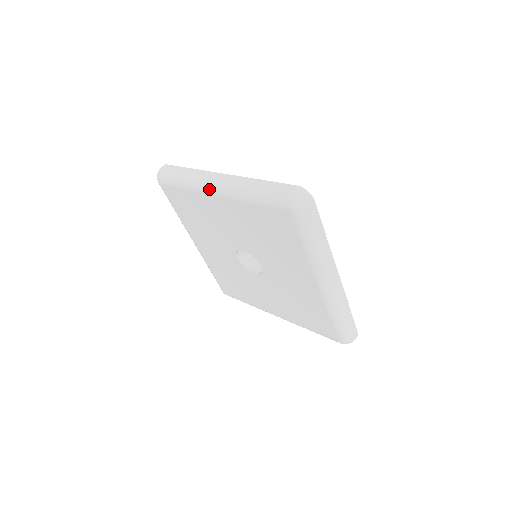
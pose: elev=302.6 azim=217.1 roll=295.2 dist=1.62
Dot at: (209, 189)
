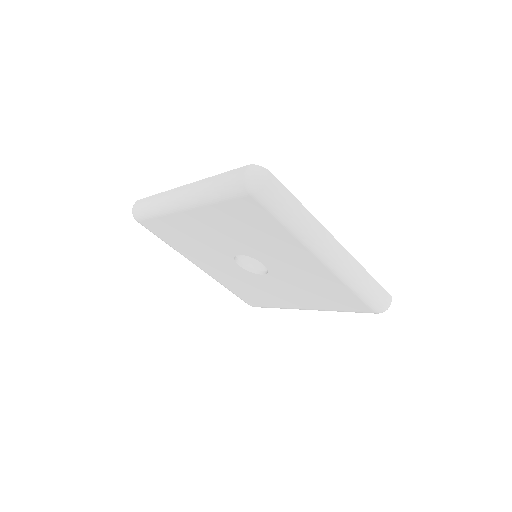
Dot at: (176, 206)
